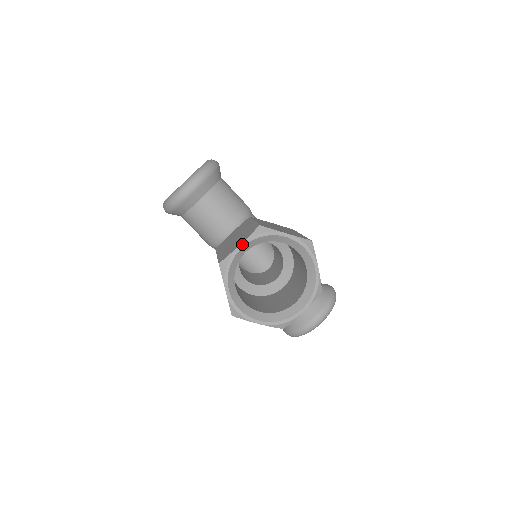
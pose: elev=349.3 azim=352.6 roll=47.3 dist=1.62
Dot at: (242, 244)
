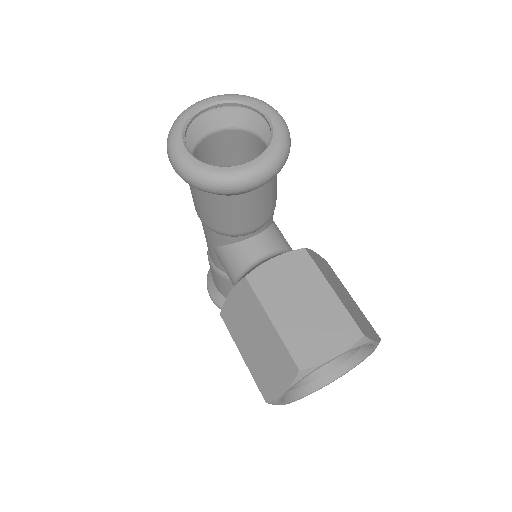
Dot at: (338, 356)
